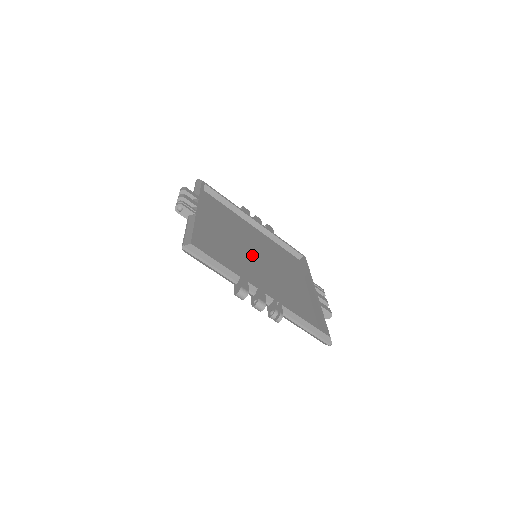
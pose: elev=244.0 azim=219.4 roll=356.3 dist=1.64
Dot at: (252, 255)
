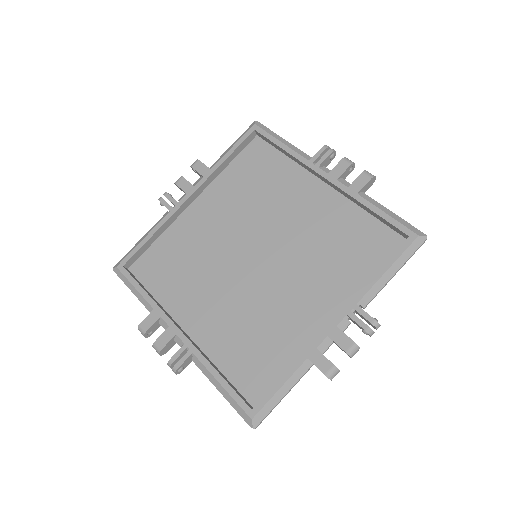
Dot at: (254, 265)
